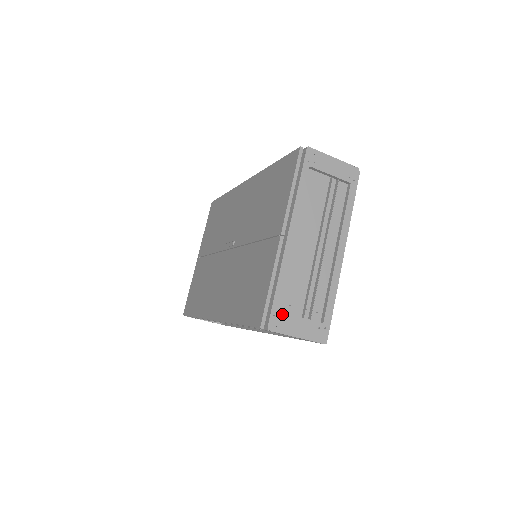
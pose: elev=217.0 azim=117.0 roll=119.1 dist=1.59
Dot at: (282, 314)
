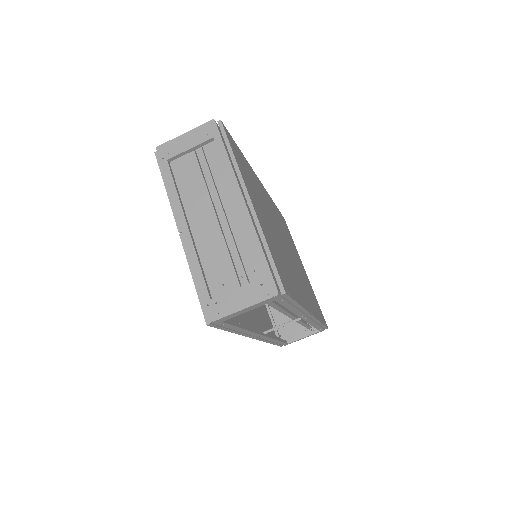
Dot at: (215, 299)
